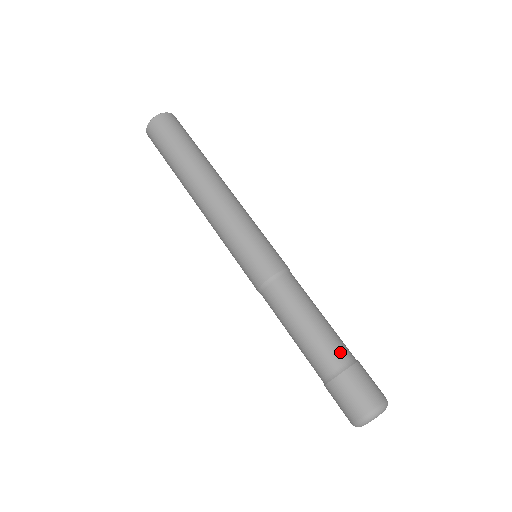
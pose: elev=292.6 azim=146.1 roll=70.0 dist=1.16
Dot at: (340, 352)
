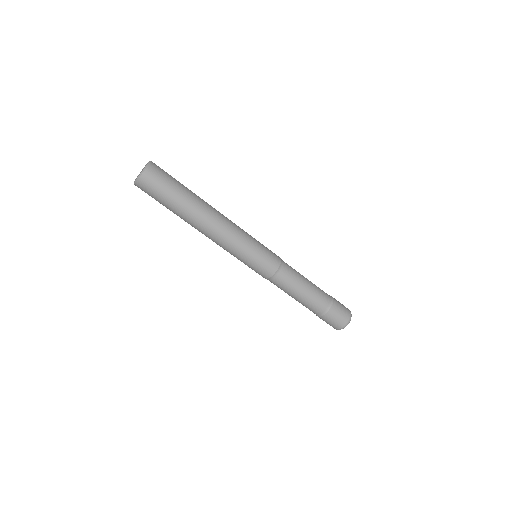
Dot at: (315, 310)
